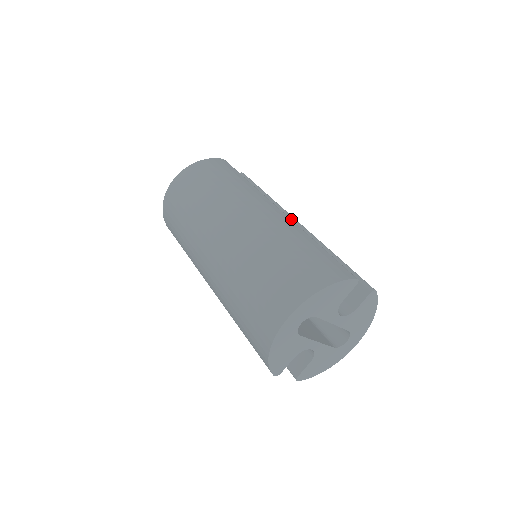
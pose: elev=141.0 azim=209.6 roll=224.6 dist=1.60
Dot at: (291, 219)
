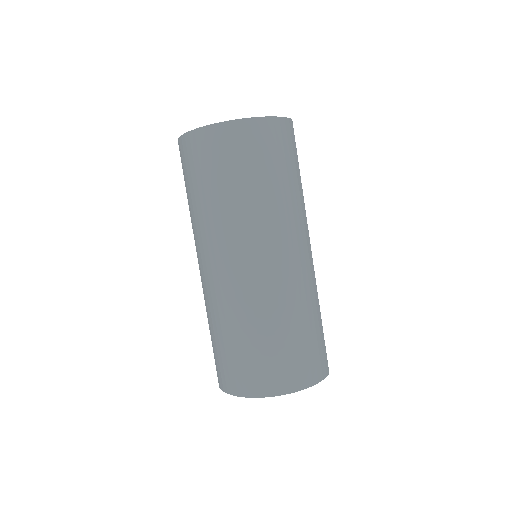
Dot at: occluded
